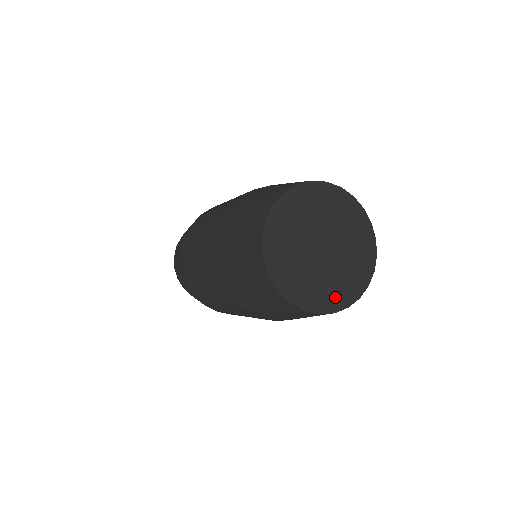
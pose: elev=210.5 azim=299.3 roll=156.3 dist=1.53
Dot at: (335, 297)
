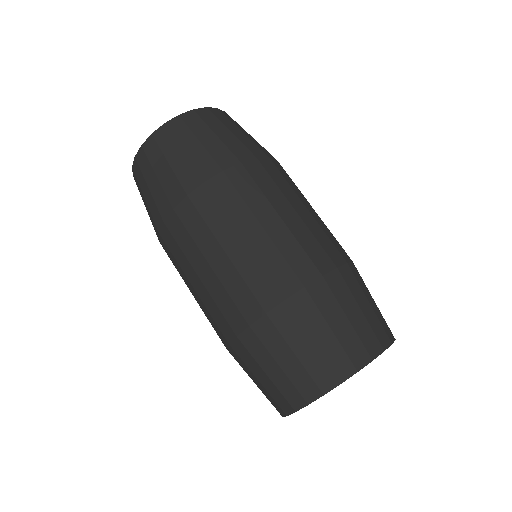
Dot at: occluded
